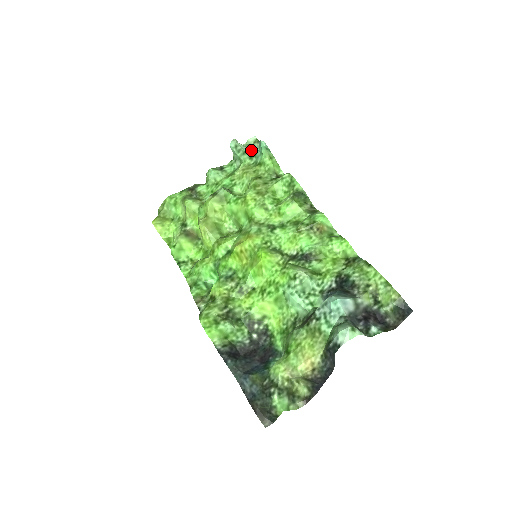
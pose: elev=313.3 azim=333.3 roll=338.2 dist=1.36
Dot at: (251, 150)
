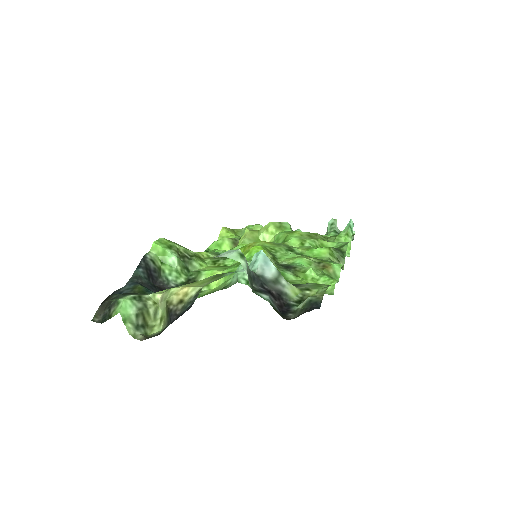
Dot at: occluded
